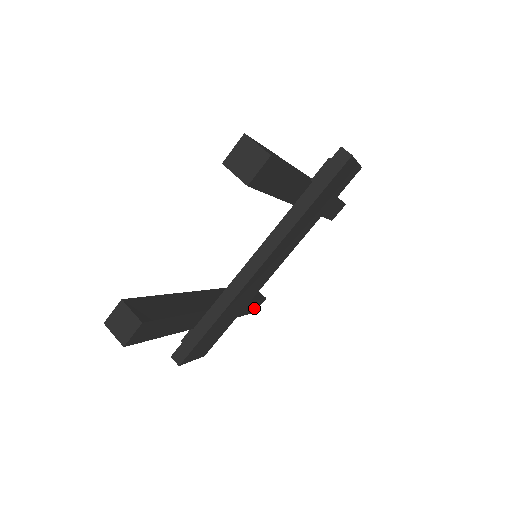
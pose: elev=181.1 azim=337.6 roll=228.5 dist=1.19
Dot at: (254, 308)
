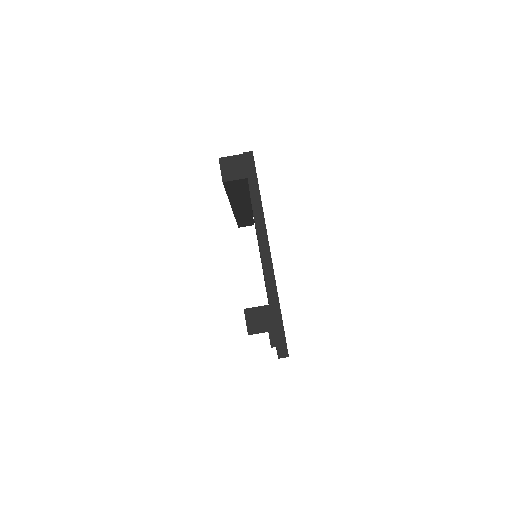
Dot at: occluded
